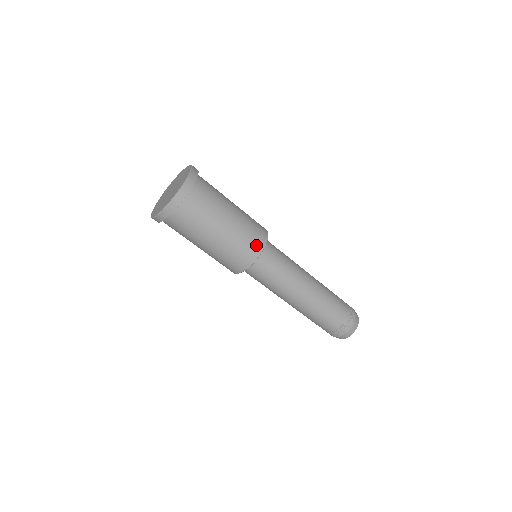
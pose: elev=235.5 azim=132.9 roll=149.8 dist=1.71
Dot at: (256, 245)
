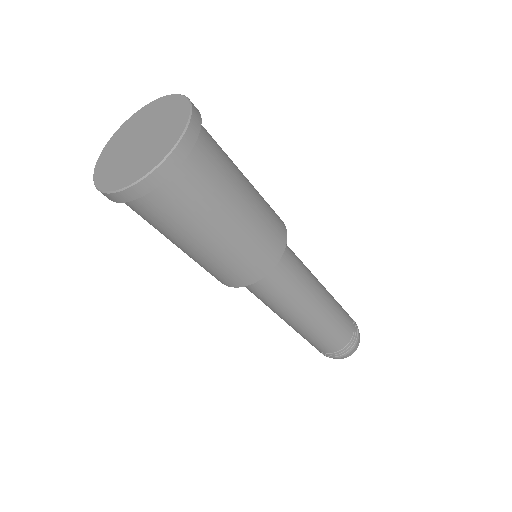
Dot at: (280, 226)
